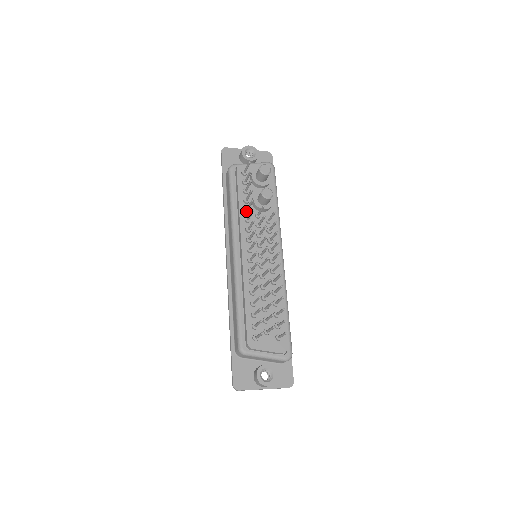
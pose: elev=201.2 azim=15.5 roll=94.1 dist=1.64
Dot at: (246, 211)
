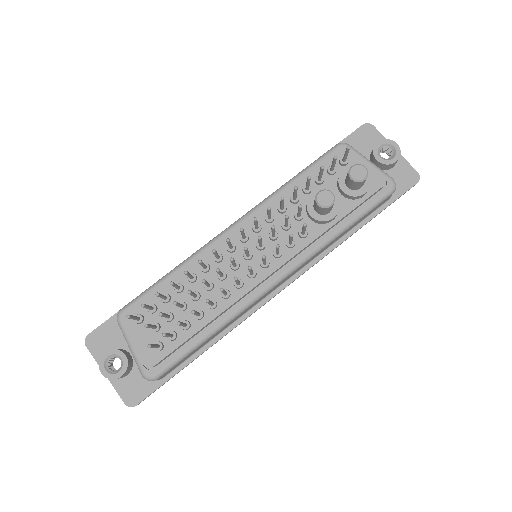
Dot at: (291, 198)
